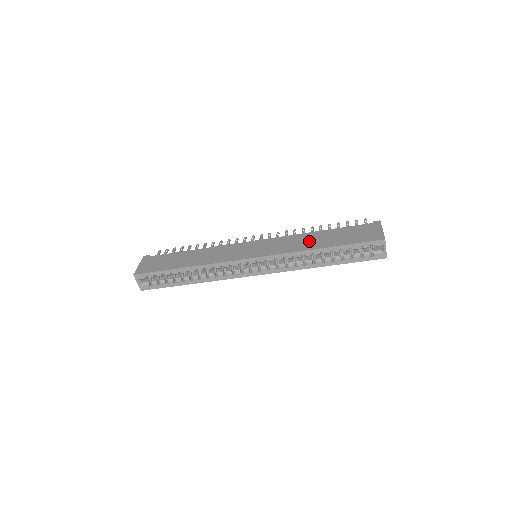
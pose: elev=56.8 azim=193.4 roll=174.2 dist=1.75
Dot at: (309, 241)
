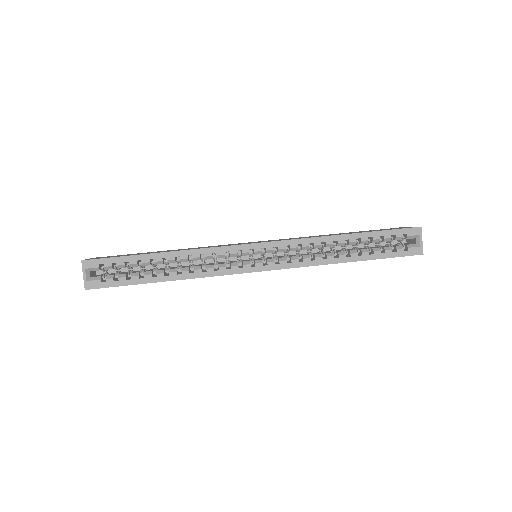
Dot at: occluded
